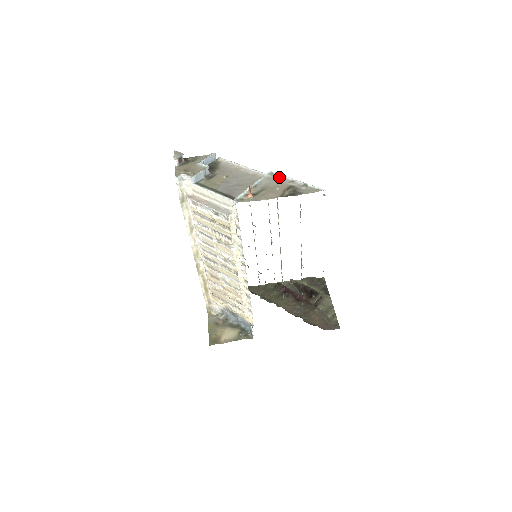
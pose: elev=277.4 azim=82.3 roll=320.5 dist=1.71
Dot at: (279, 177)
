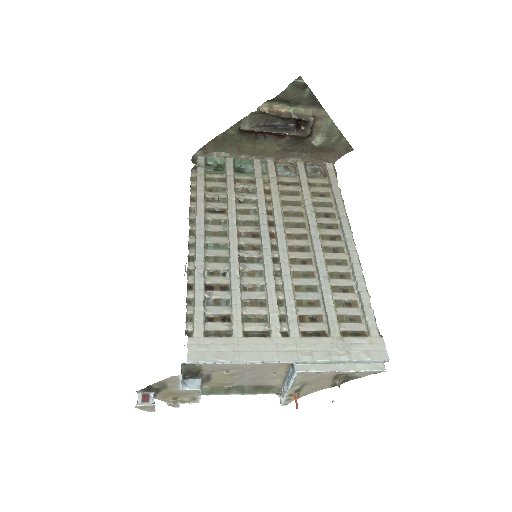
Dot at: (314, 372)
